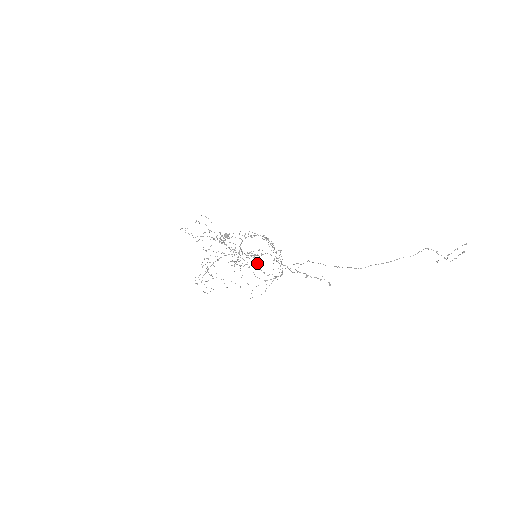
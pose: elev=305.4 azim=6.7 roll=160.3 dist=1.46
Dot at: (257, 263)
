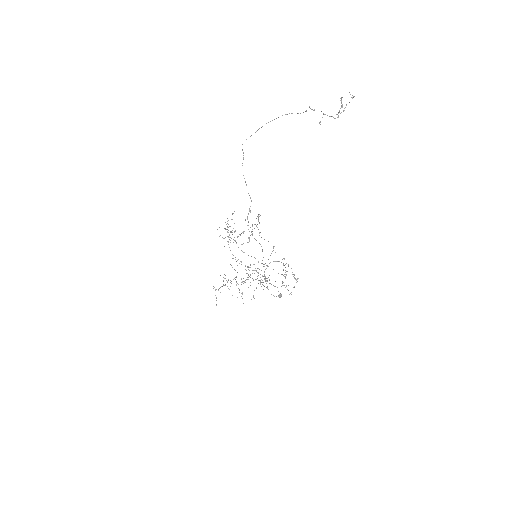
Dot at: occluded
